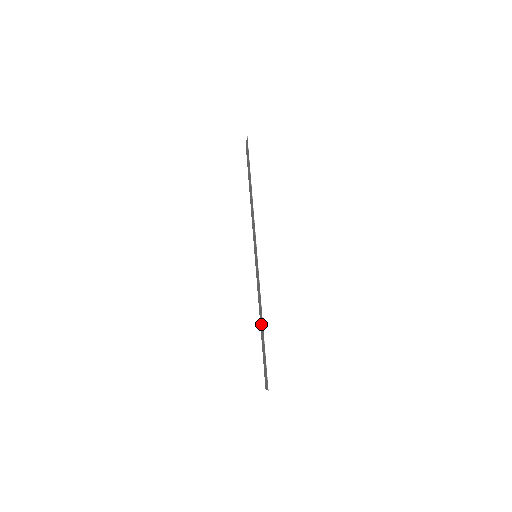
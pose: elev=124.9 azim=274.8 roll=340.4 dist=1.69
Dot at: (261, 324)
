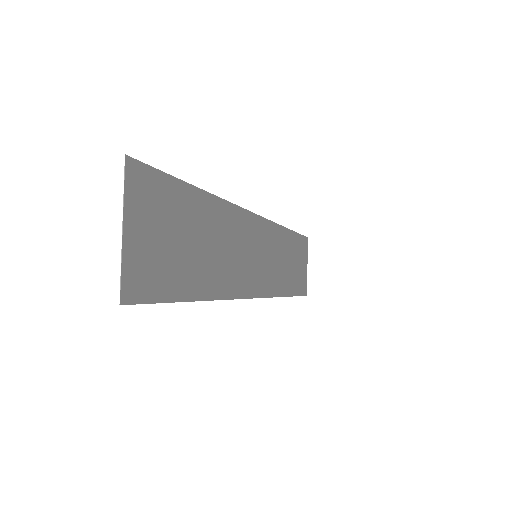
Dot at: (204, 246)
